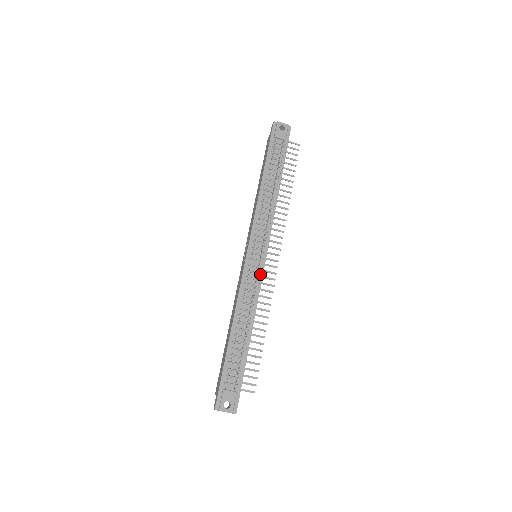
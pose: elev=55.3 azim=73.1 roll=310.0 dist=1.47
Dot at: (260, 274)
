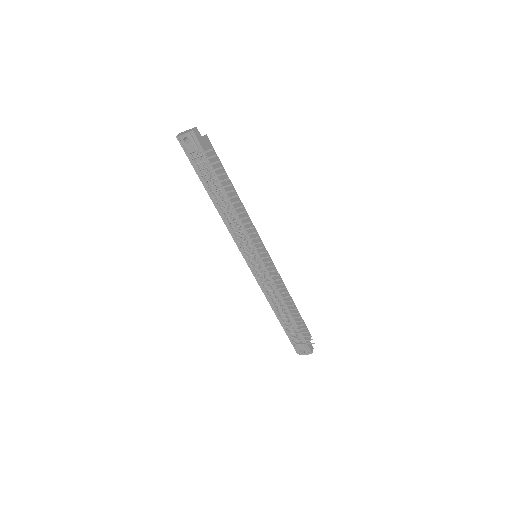
Dot at: (266, 272)
